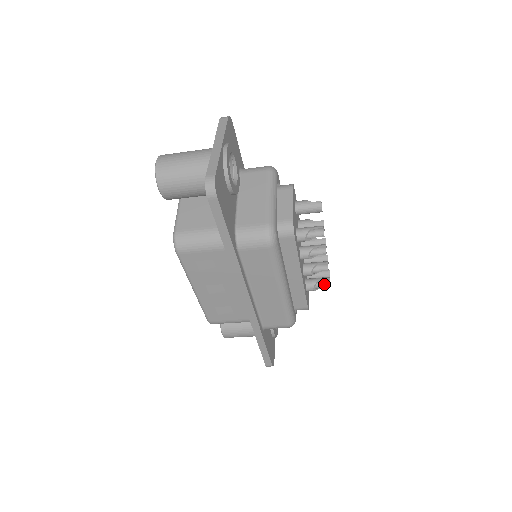
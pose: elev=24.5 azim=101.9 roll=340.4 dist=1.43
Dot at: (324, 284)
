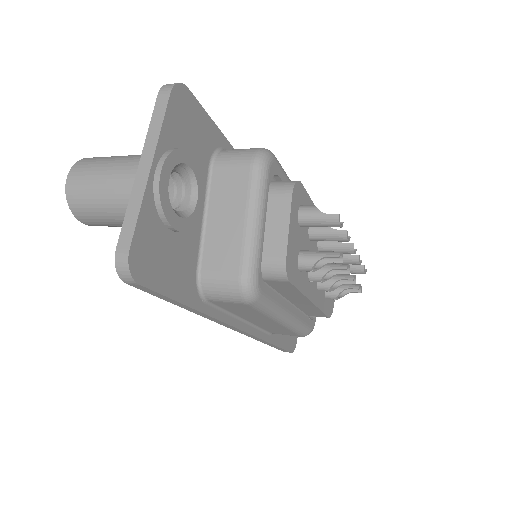
Dot at: (353, 290)
